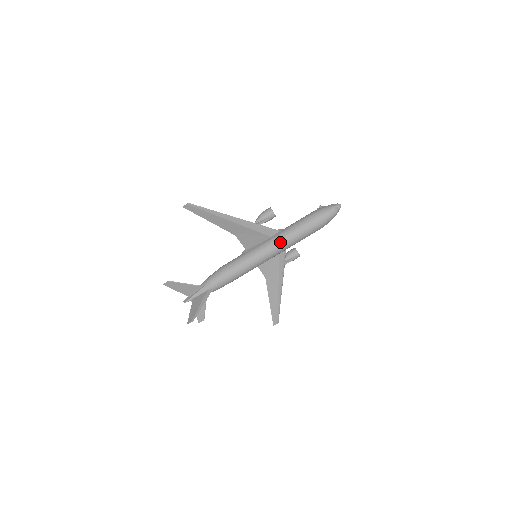
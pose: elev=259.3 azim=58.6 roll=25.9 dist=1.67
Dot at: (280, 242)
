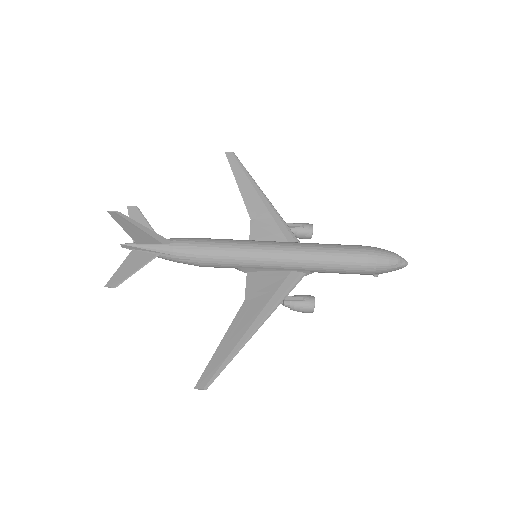
Dot at: (301, 243)
